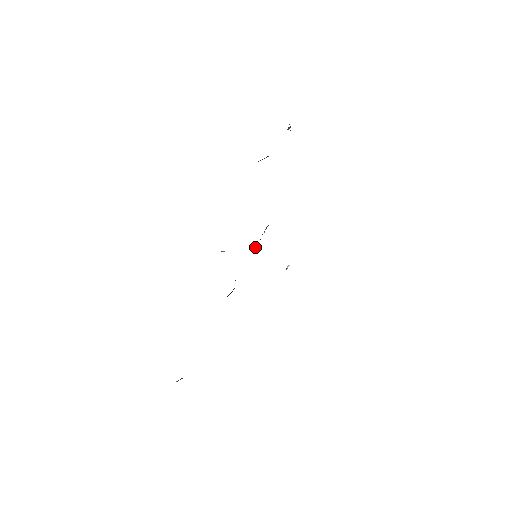
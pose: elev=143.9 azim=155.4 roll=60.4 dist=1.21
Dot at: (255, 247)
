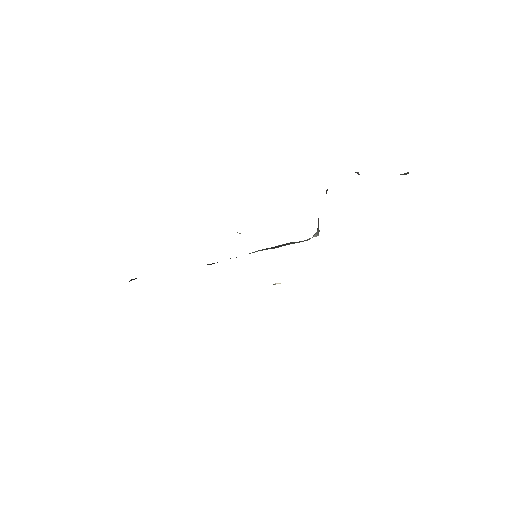
Dot at: (272, 248)
